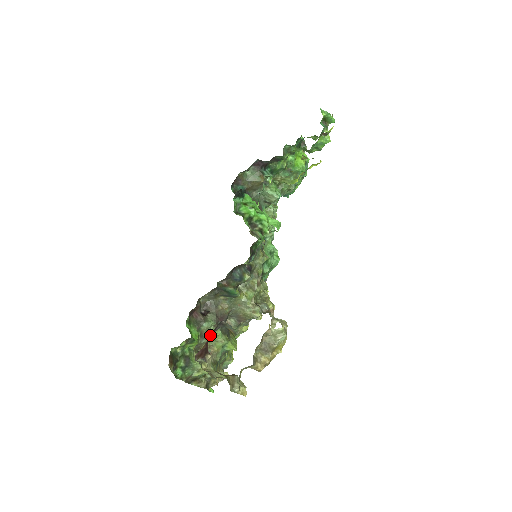
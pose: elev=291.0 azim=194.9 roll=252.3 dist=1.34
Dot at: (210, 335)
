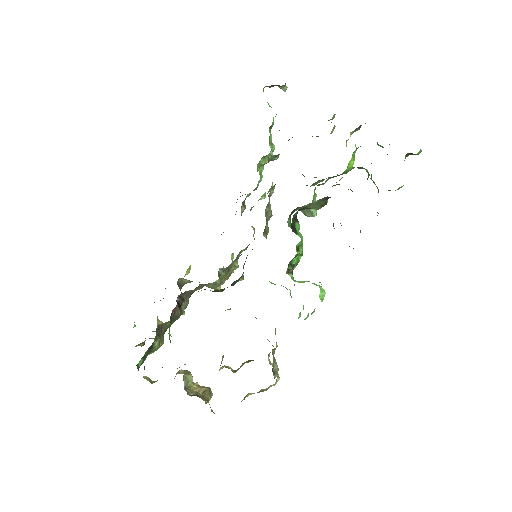
Dot at: occluded
